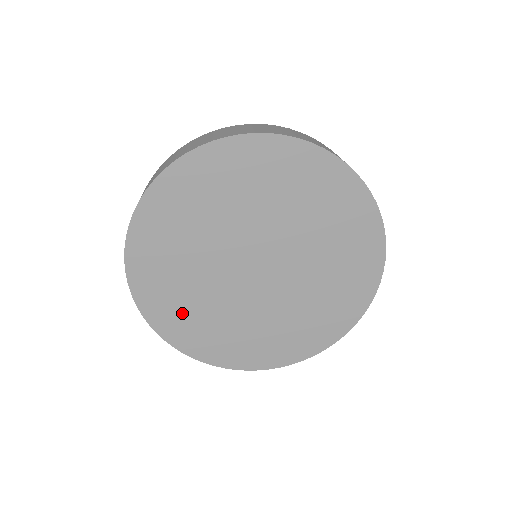
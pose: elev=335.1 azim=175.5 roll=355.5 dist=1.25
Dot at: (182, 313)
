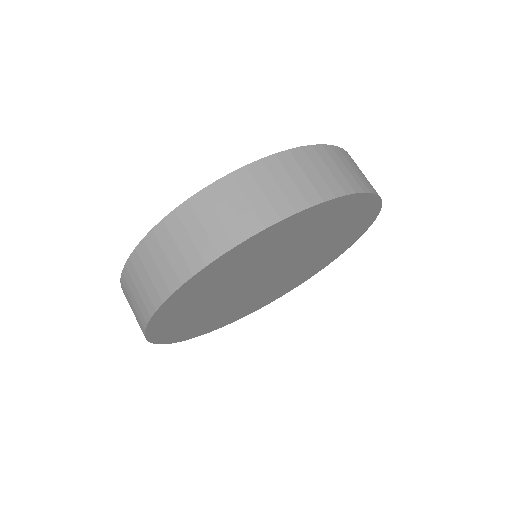
Dot at: (215, 321)
